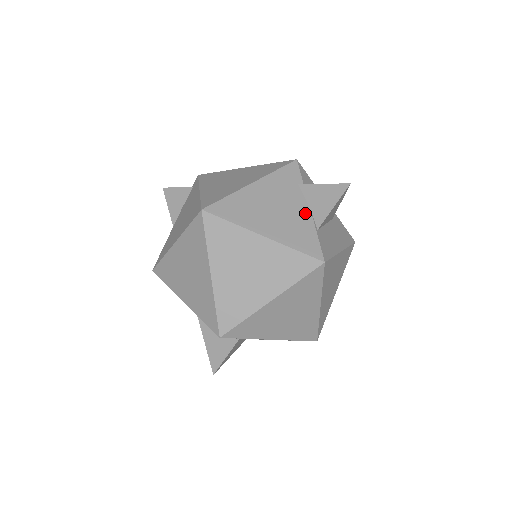
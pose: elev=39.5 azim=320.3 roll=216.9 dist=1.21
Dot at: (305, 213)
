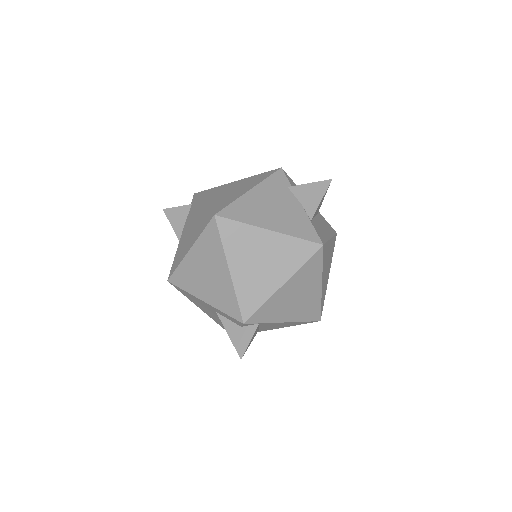
Dot at: (298, 209)
